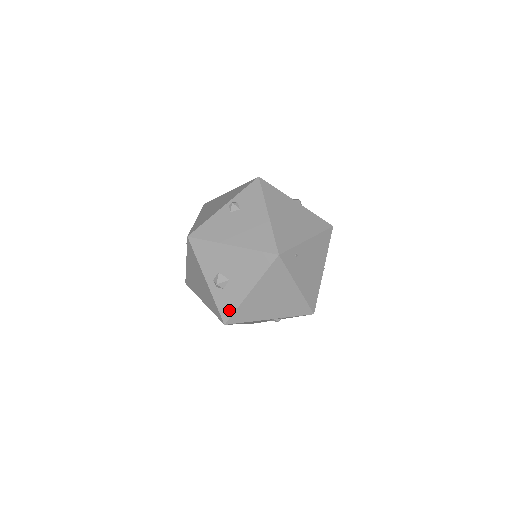
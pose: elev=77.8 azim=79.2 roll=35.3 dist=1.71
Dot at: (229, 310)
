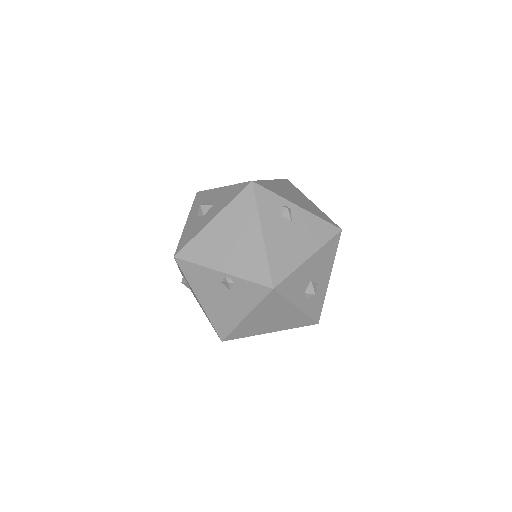
Dot at: occluded
